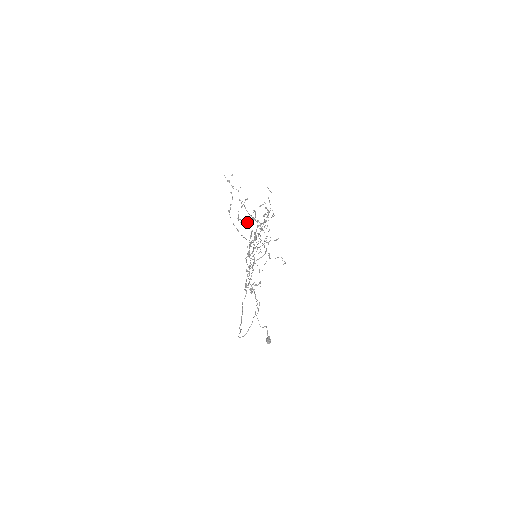
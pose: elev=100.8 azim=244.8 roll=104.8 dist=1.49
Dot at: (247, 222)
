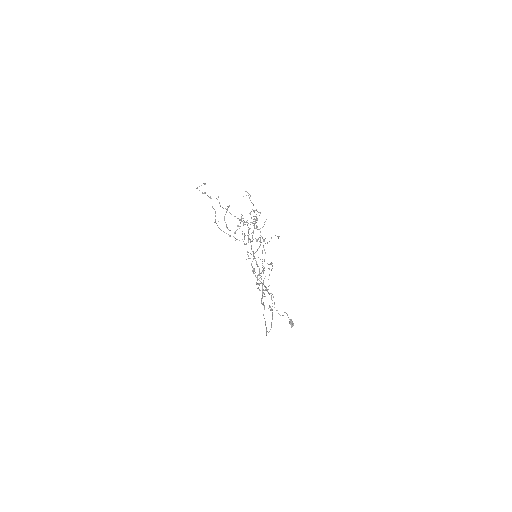
Dot at: (237, 229)
